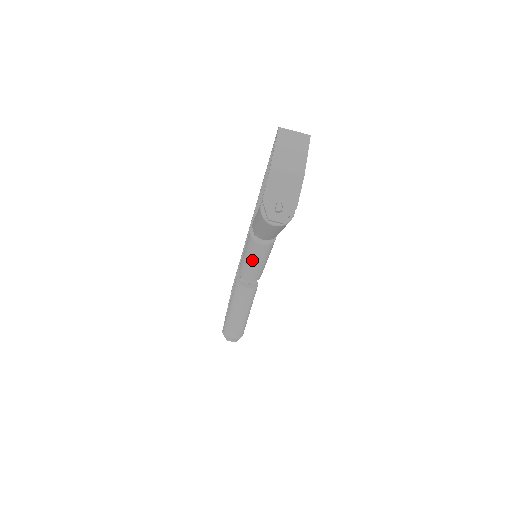
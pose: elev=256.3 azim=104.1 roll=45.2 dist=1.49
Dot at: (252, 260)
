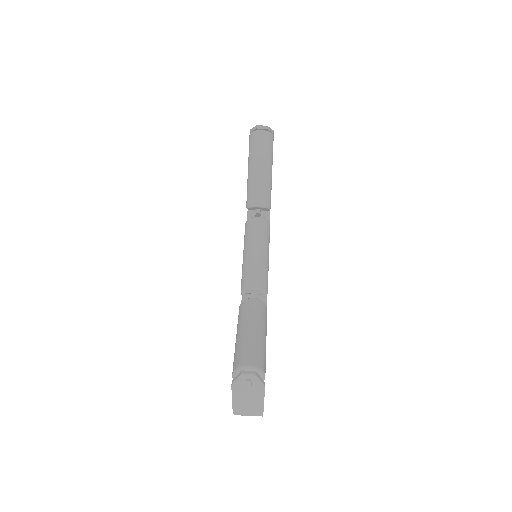
Dot at: (253, 245)
